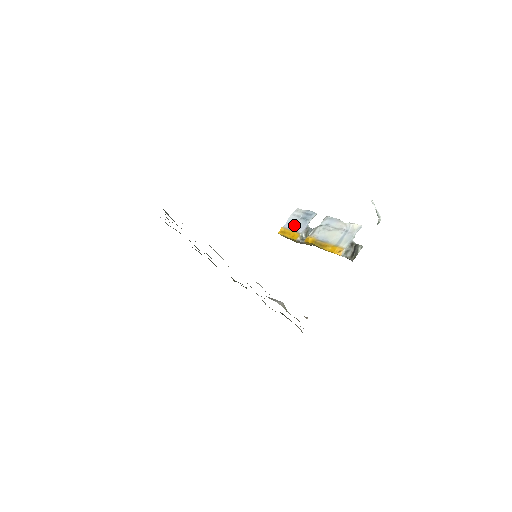
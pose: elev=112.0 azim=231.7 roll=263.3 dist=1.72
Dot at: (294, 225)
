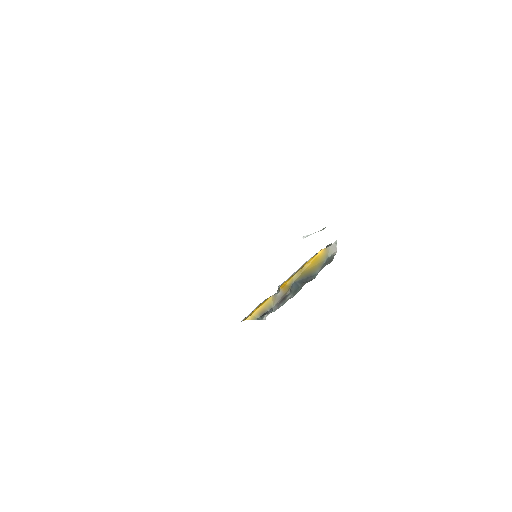
Dot at: occluded
